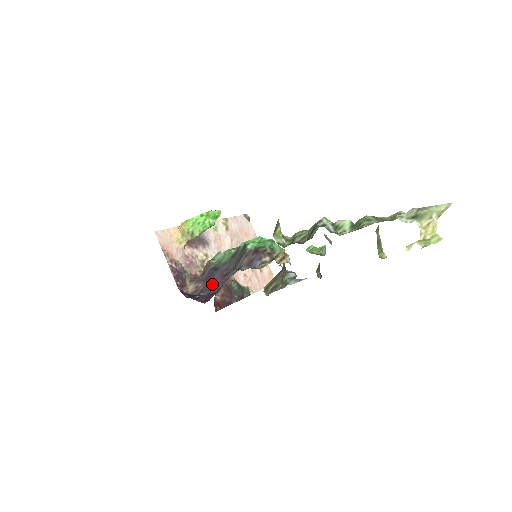
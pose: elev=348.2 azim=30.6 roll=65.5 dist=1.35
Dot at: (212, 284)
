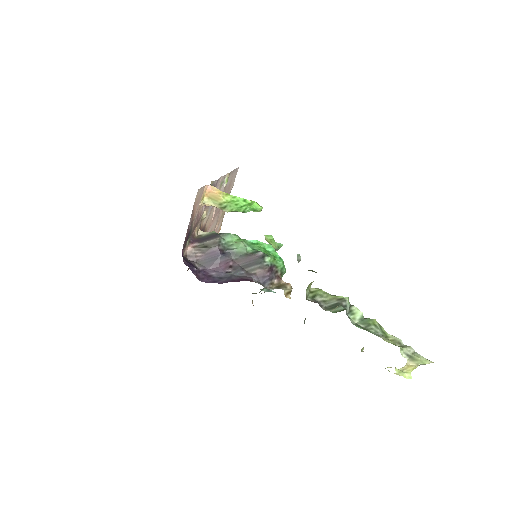
Dot at: (213, 264)
